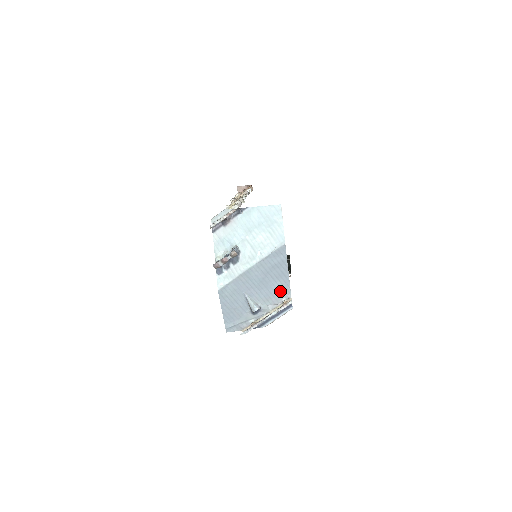
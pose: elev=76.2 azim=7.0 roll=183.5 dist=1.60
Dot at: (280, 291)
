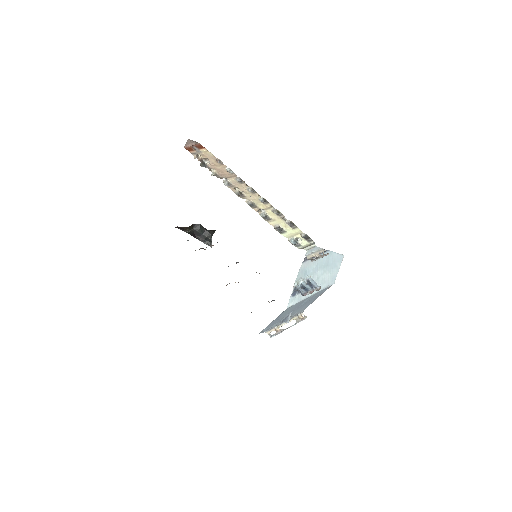
Dot at: (303, 309)
